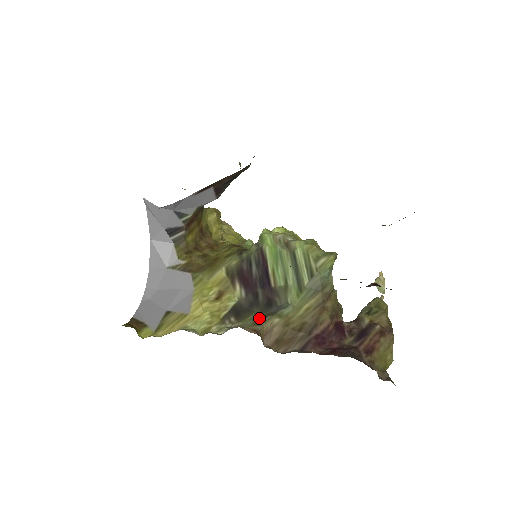
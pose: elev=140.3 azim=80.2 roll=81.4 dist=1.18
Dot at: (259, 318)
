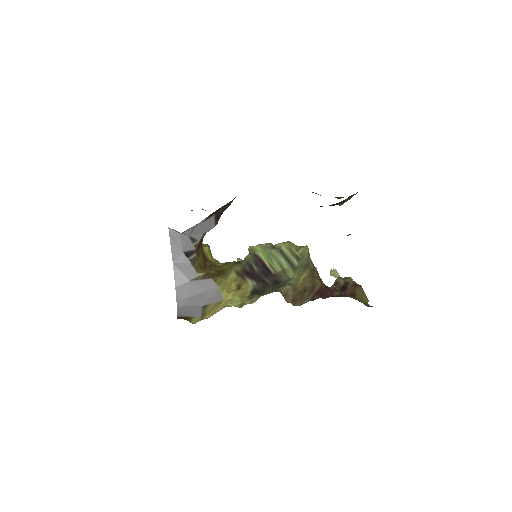
Dot at: (275, 289)
